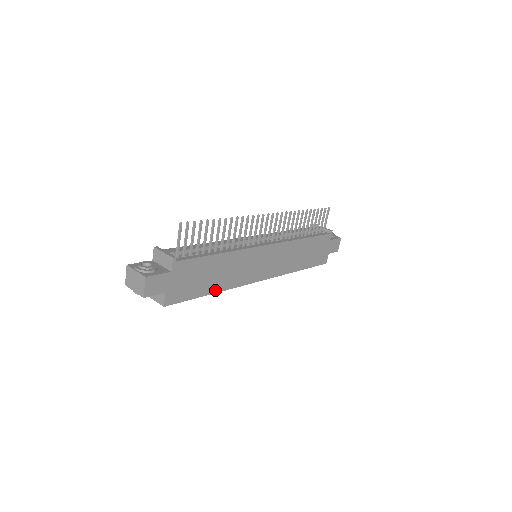
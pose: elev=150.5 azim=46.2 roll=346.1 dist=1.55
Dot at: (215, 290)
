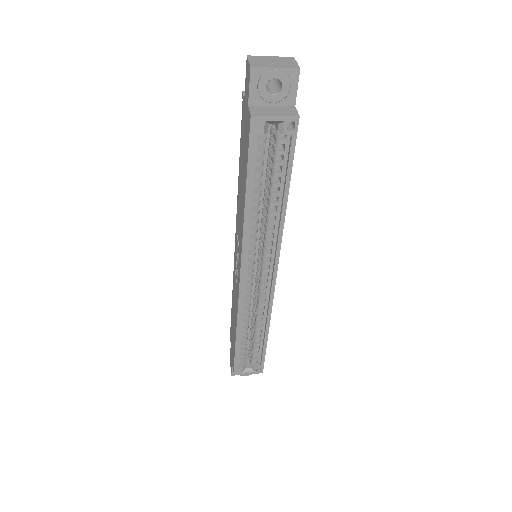
Dot at: (286, 201)
